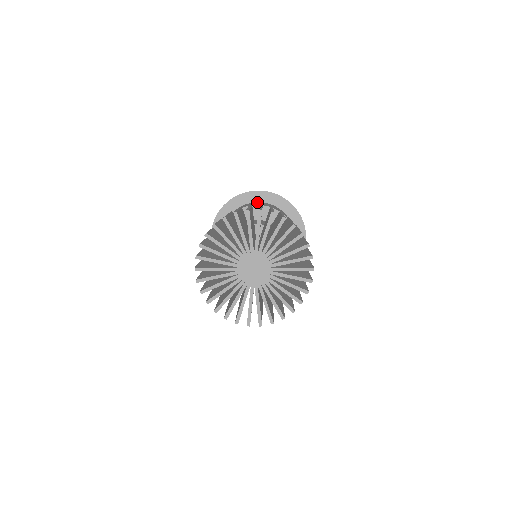
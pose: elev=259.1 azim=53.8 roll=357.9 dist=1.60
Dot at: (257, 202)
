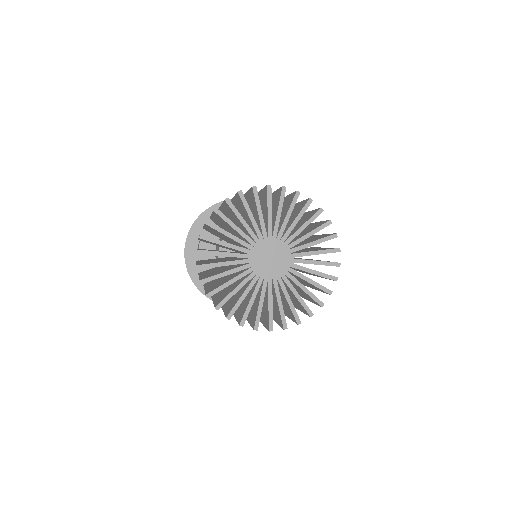
Dot at: occluded
